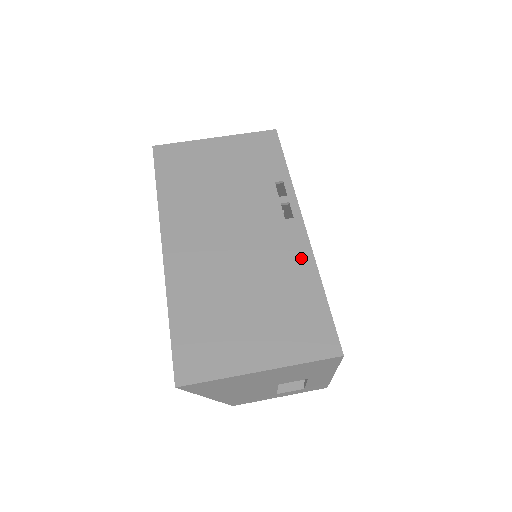
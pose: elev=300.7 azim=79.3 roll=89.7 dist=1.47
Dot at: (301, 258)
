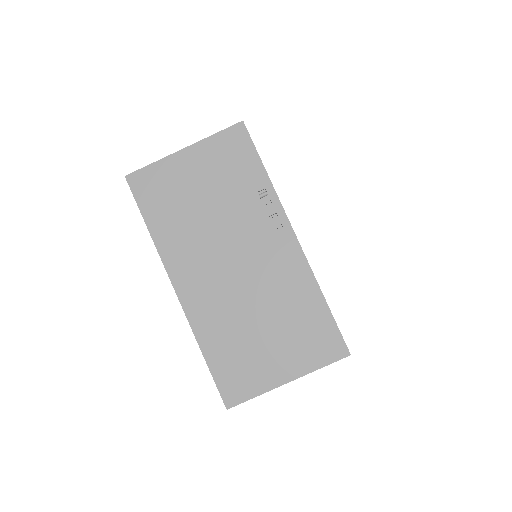
Dot at: (299, 272)
